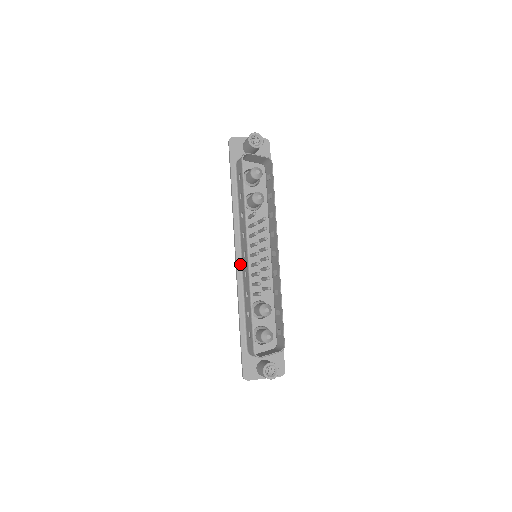
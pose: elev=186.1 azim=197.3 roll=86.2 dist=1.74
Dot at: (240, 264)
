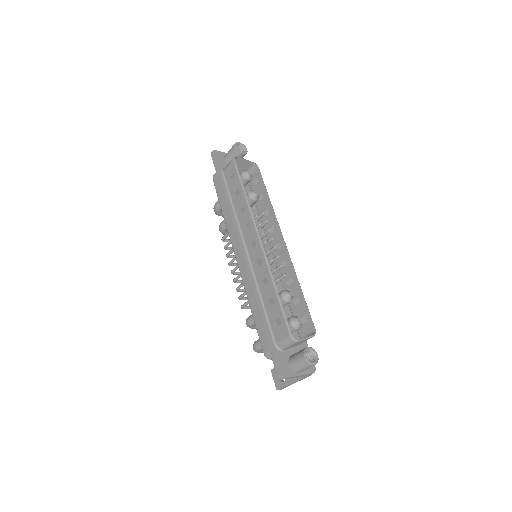
Dot at: (247, 258)
